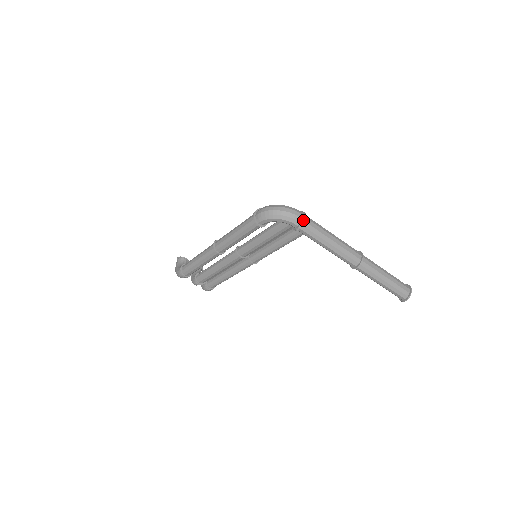
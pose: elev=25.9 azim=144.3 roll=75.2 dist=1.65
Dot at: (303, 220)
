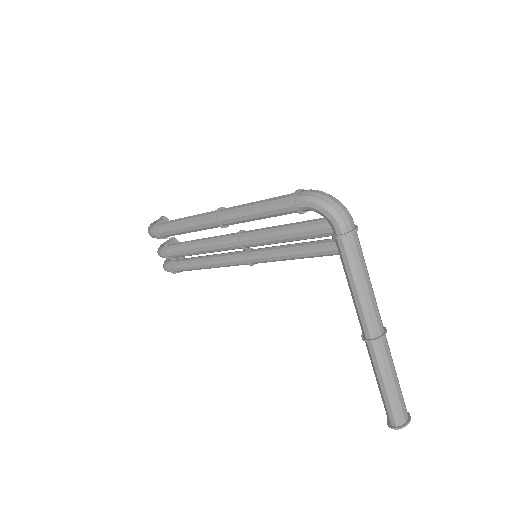
Dot at: (353, 231)
